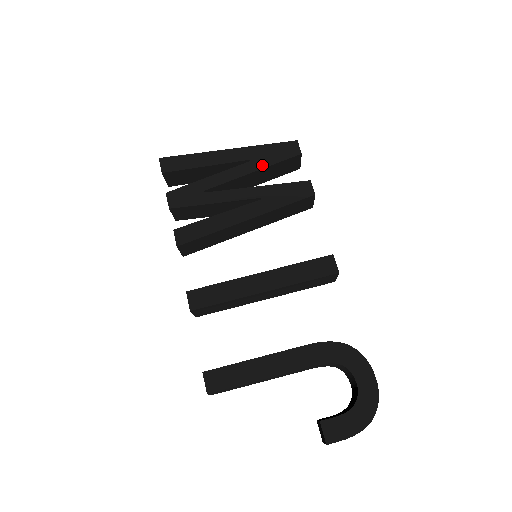
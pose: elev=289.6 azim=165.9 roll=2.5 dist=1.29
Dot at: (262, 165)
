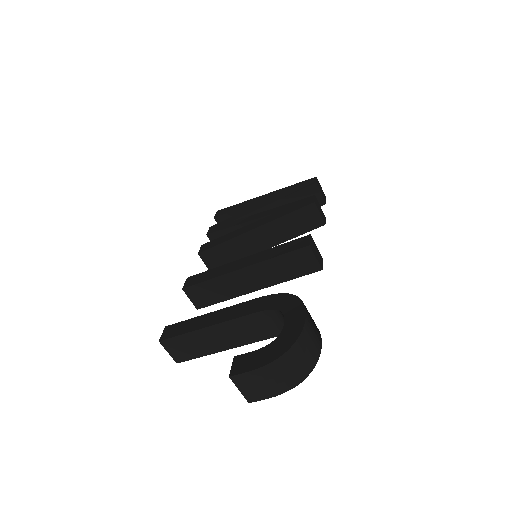
Dot at: (282, 196)
